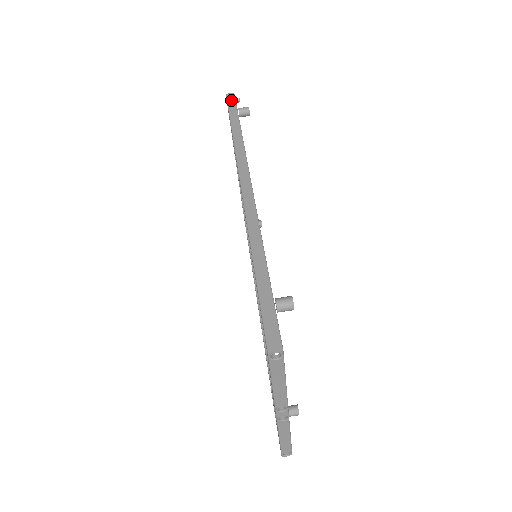
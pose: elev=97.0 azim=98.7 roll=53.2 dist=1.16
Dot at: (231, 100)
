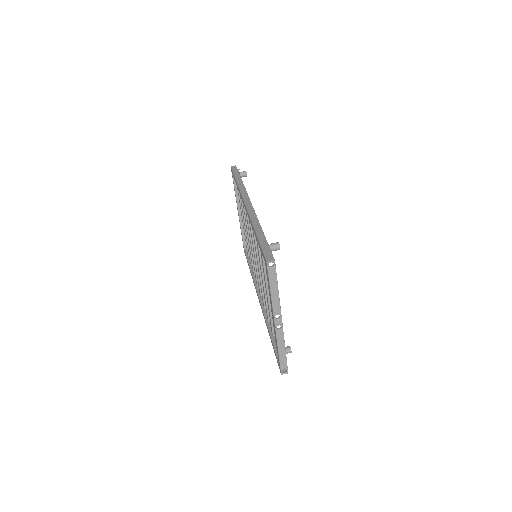
Dot at: (234, 169)
